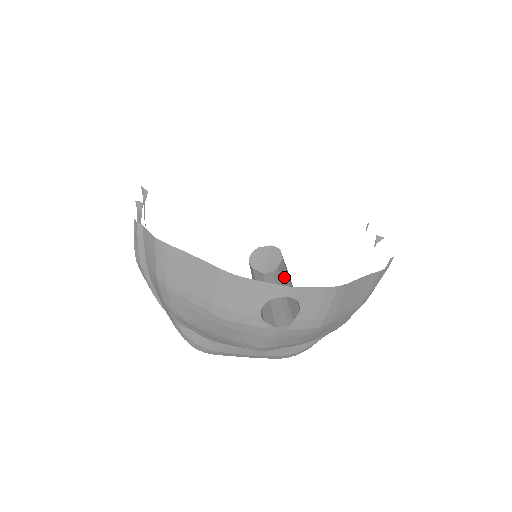
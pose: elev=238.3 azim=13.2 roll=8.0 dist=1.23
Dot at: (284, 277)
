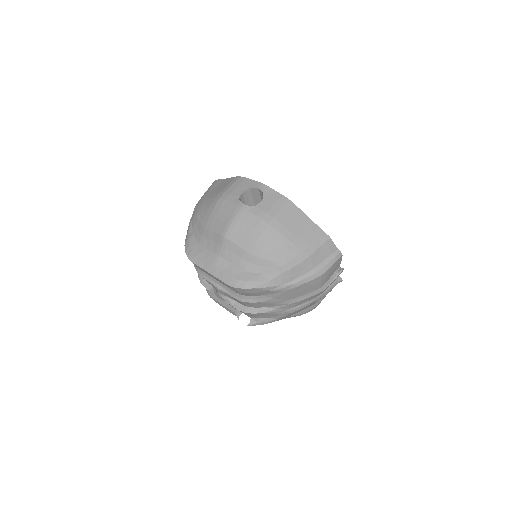
Dot at: occluded
